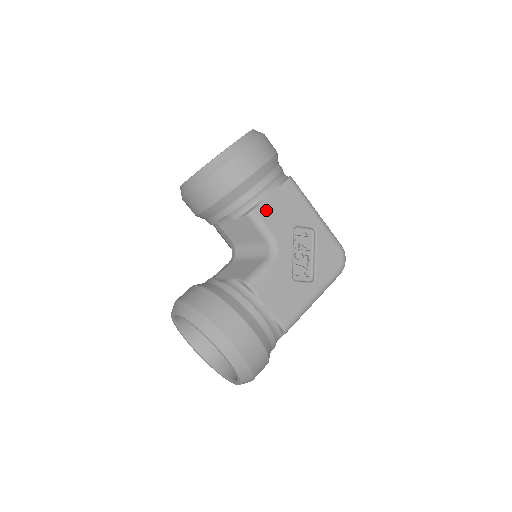
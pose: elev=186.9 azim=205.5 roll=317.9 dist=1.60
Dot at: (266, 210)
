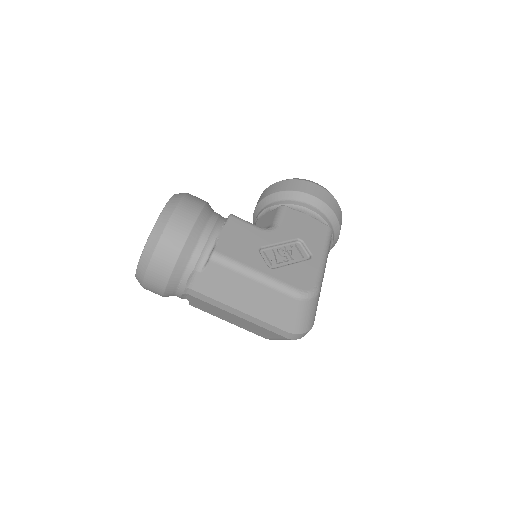
Dot at: (294, 214)
